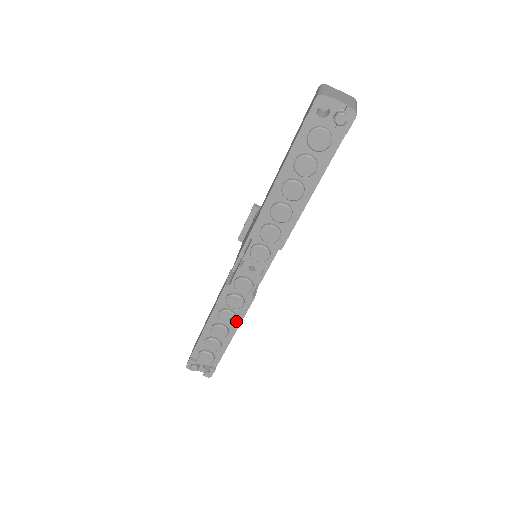
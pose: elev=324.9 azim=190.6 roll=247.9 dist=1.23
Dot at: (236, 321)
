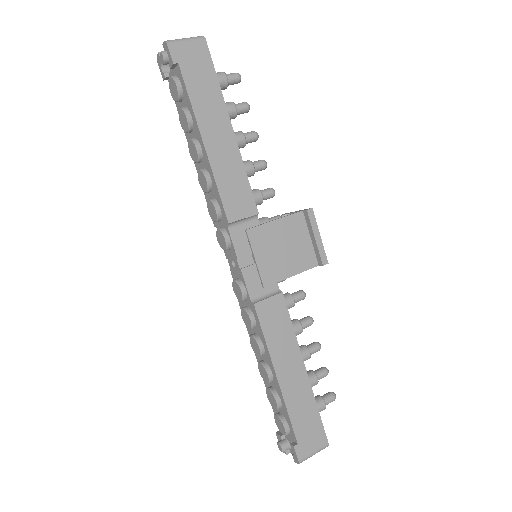
Dot at: (266, 350)
